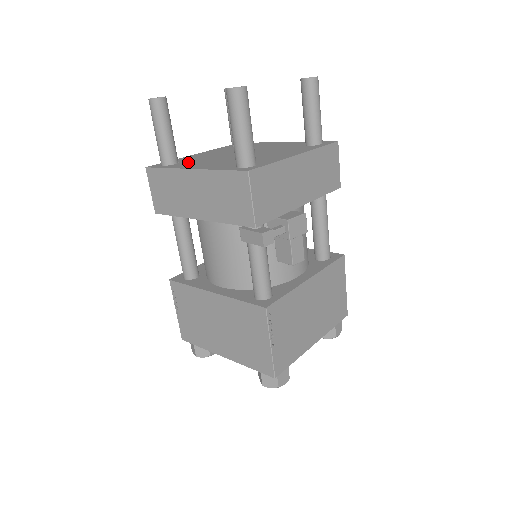
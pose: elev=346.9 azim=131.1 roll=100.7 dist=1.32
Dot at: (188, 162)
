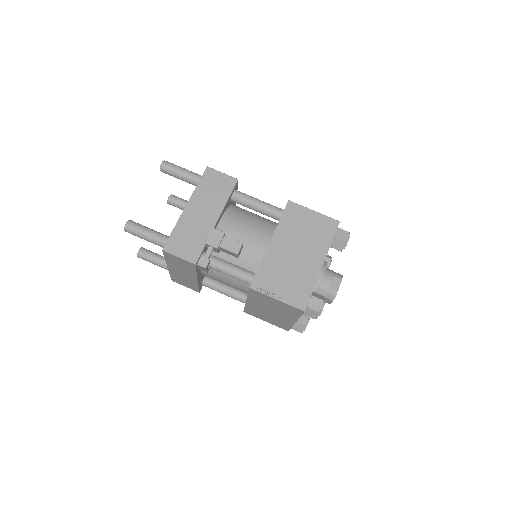
Dot at: occluded
